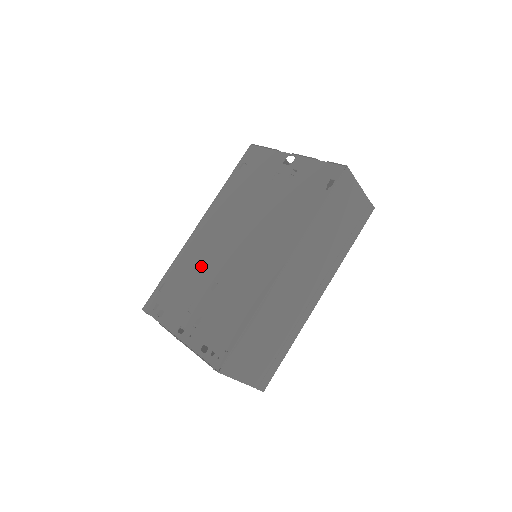
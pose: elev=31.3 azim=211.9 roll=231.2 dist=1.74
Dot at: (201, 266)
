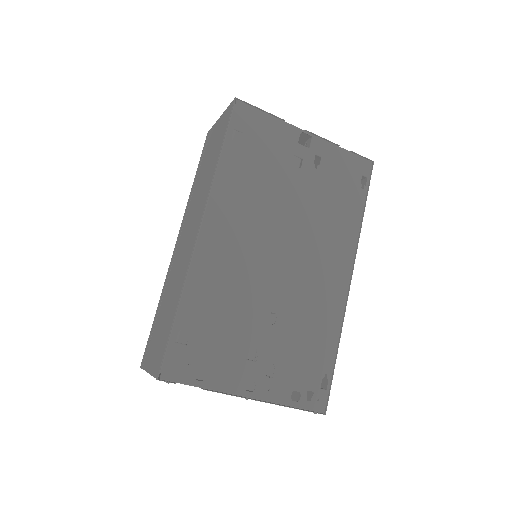
Dot at: (239, 294)
